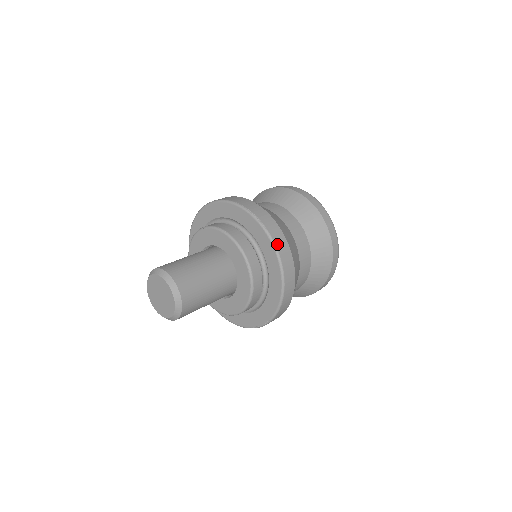
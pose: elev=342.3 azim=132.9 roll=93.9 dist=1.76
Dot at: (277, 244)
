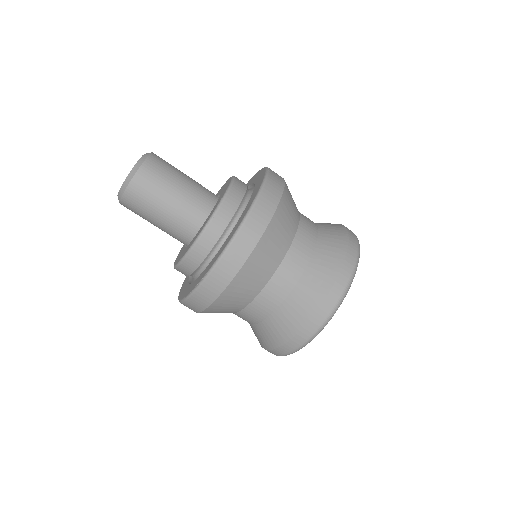
Dot at: (268, 185)
